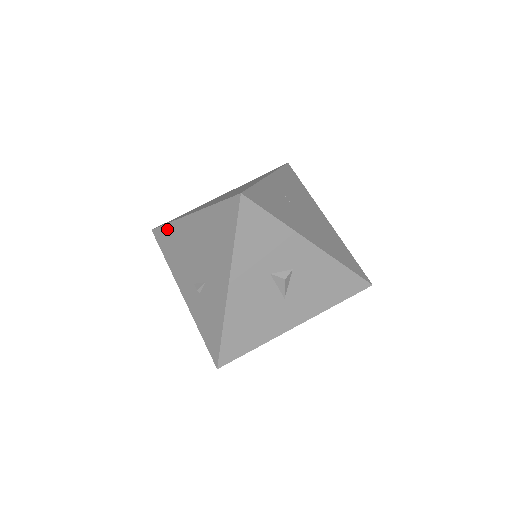
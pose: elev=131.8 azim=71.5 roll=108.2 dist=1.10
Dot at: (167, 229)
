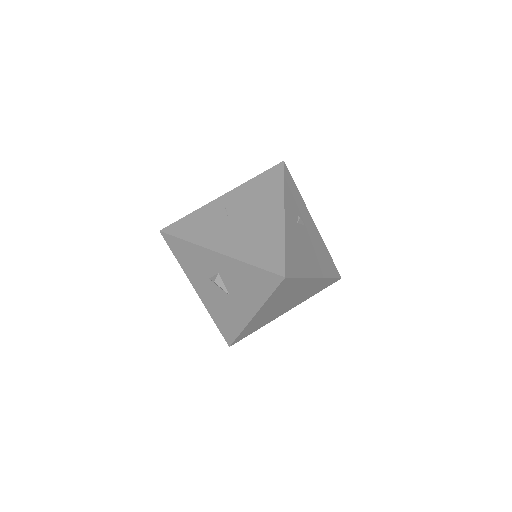
Dot at: occluded
